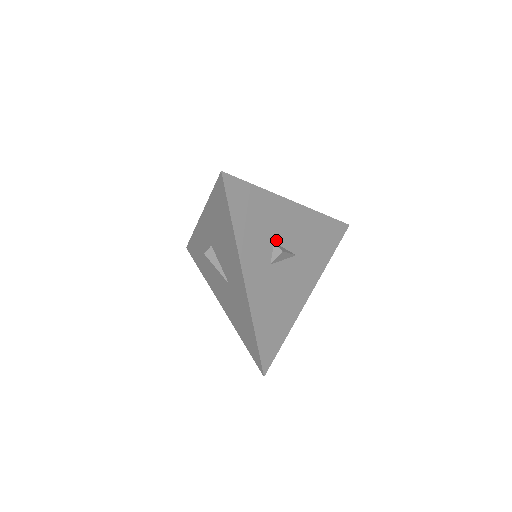
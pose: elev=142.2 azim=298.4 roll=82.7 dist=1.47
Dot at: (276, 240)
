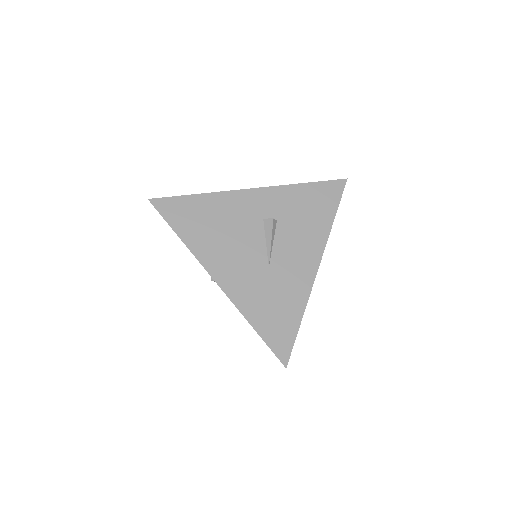
Dot at: occluded
